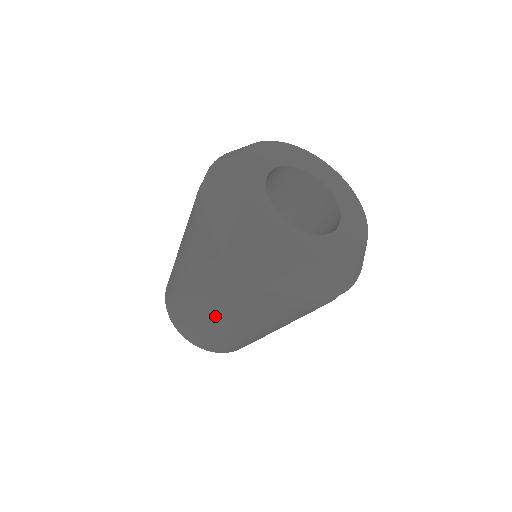
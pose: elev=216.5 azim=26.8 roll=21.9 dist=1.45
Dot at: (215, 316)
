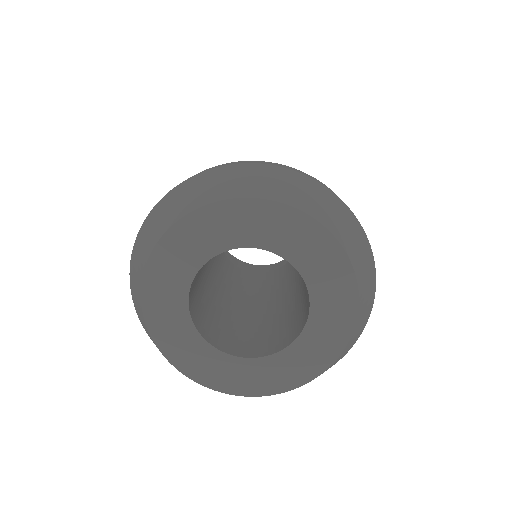
Dot at: occluded
